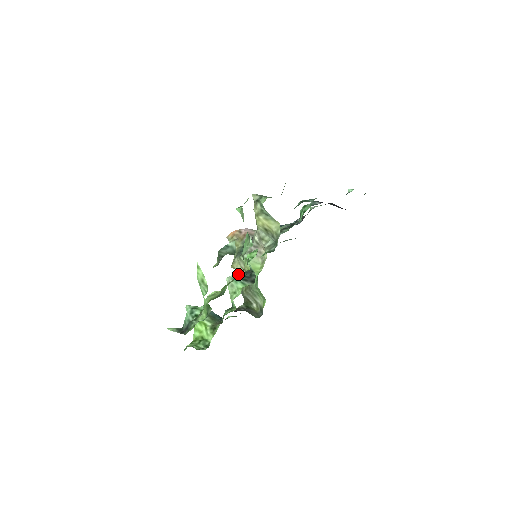
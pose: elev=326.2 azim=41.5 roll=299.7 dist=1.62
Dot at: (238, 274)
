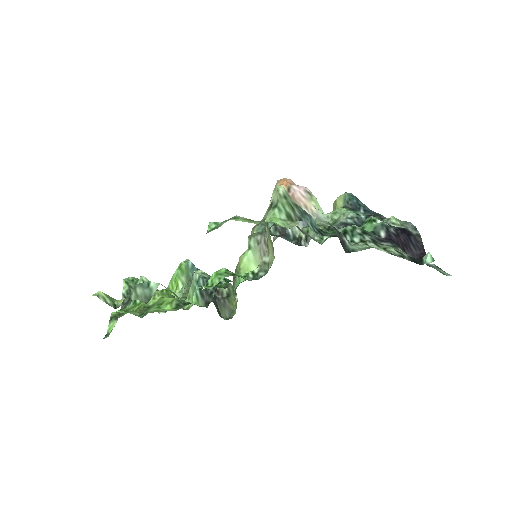
Dot at: (202, 281)
